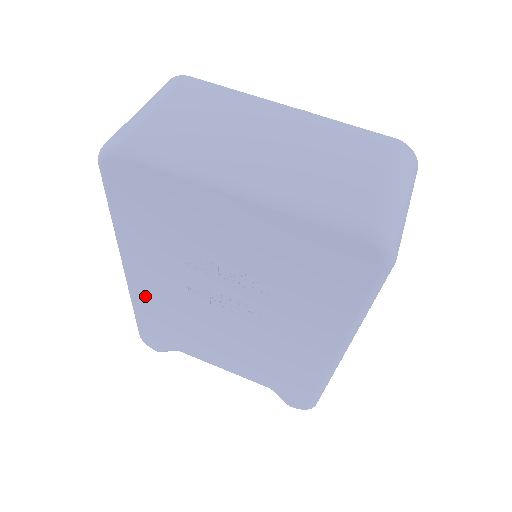
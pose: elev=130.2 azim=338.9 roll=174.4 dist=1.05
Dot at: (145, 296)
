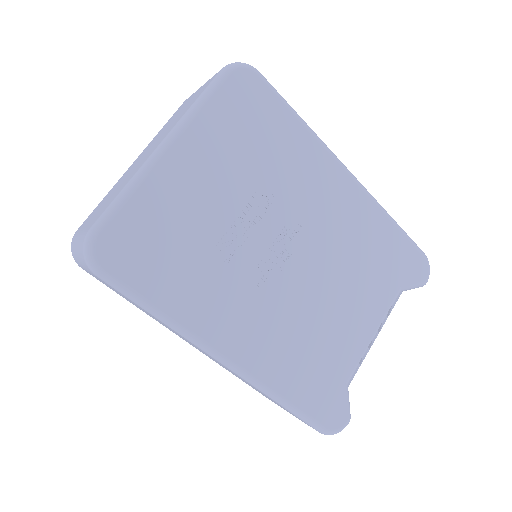
Dot at: (263, 360)
